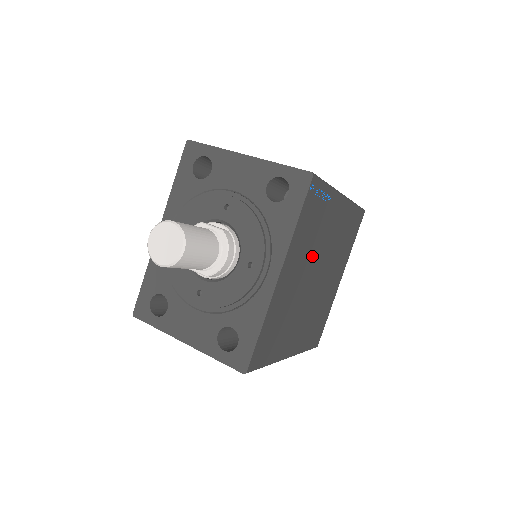
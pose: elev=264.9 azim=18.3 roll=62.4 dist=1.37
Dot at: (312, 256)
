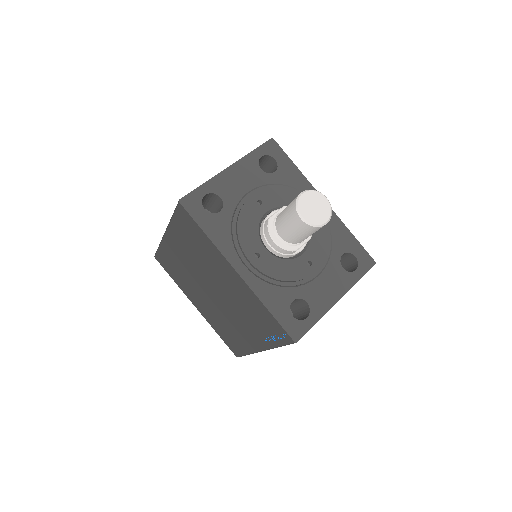
Dot at: occluded
